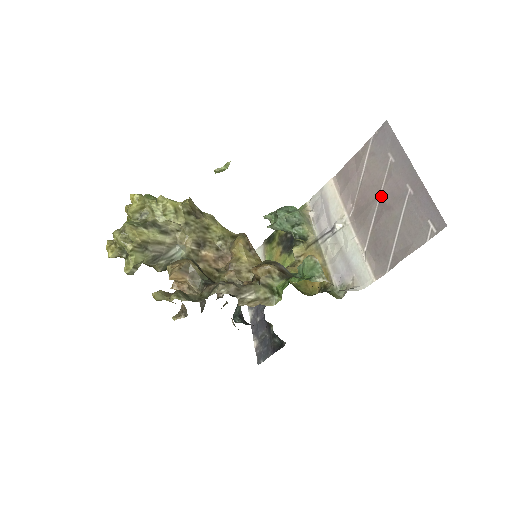
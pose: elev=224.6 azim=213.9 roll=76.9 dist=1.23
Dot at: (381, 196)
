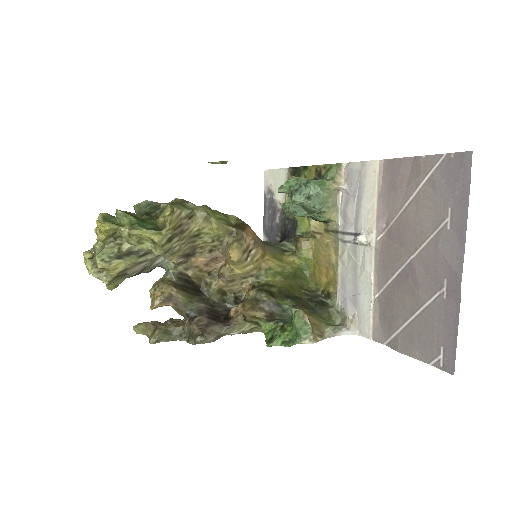
Dot at: (415, 257)
